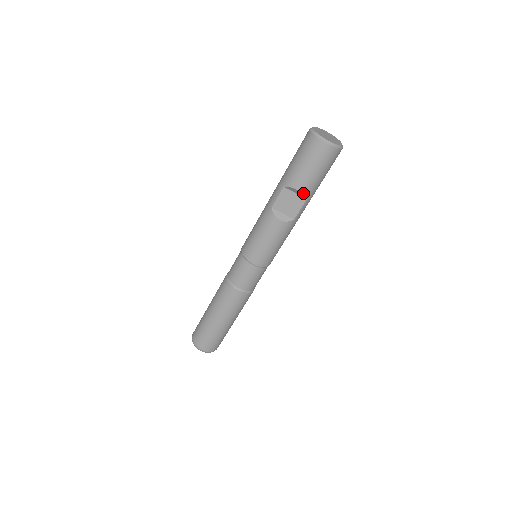
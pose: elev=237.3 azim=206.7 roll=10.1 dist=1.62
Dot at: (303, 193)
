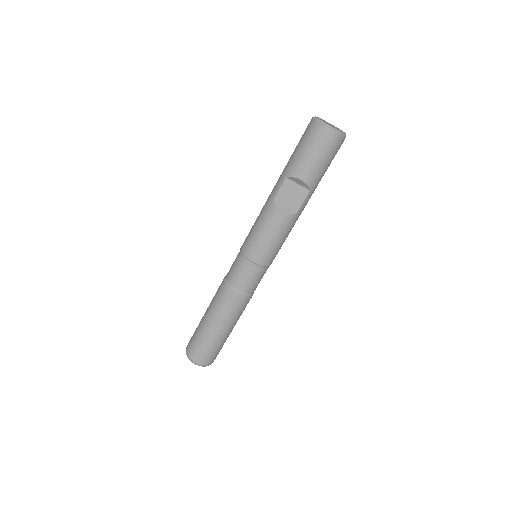
Dot at: (306, 183)
